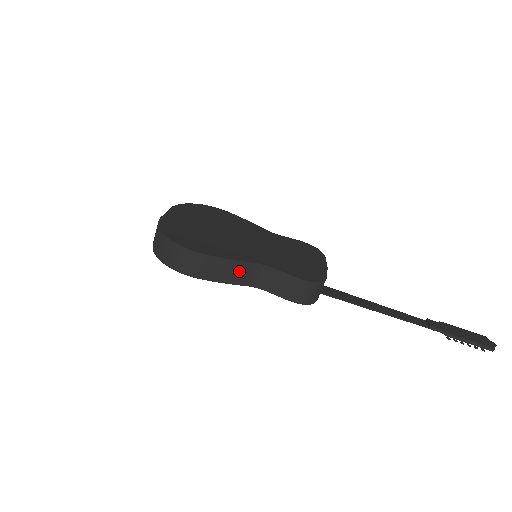
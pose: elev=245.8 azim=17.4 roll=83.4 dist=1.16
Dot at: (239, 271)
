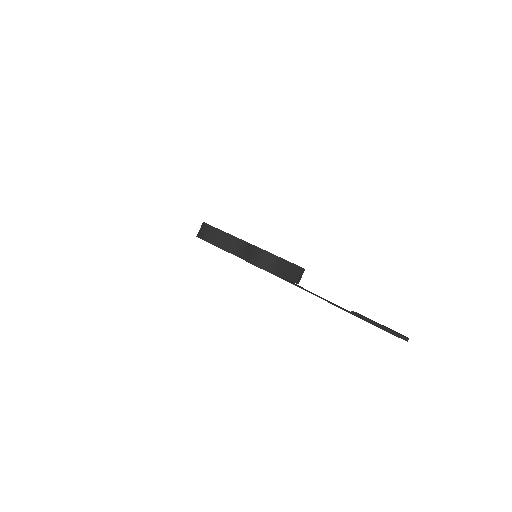
Dot at: (229, 241)
